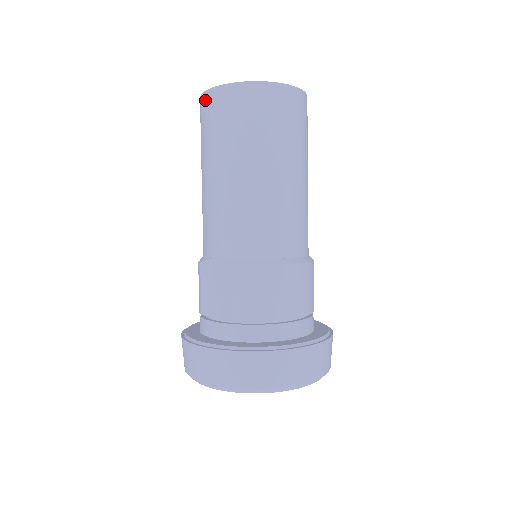
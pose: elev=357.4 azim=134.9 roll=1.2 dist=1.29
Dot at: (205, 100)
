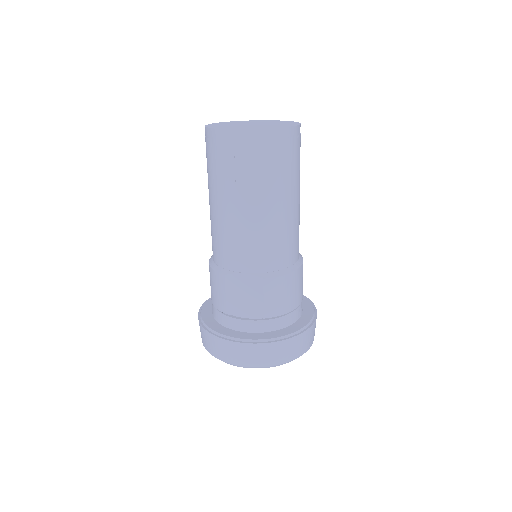
Dot at: (227, 138)
